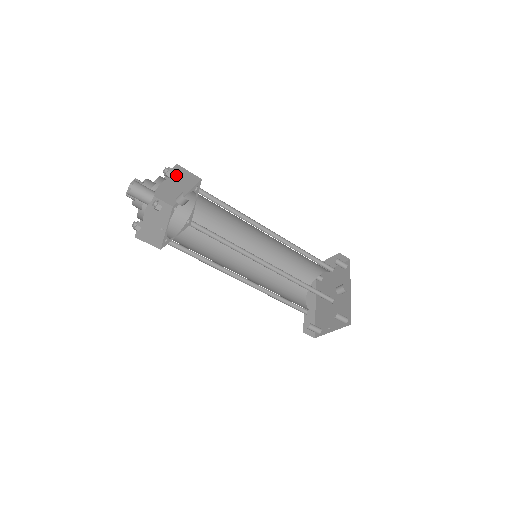
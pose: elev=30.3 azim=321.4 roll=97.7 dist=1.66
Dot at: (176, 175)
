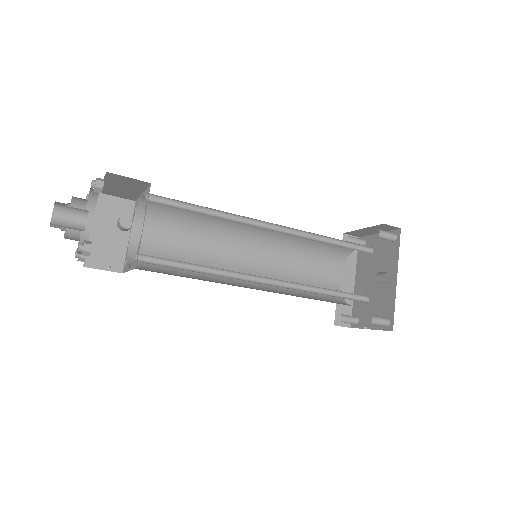
Dot at: (115, 180)
